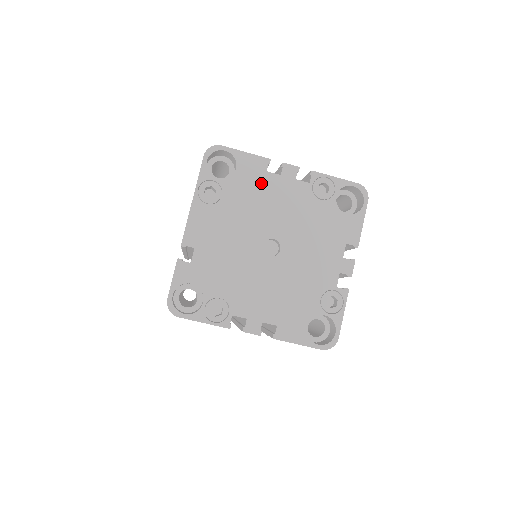
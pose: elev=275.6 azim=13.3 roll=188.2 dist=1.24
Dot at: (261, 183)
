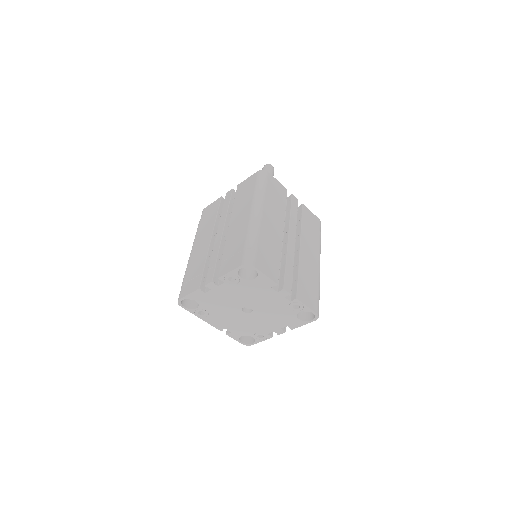
Dot at: (210, 297)
